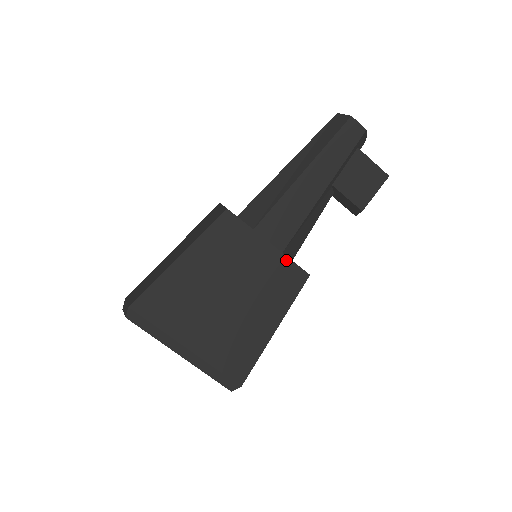
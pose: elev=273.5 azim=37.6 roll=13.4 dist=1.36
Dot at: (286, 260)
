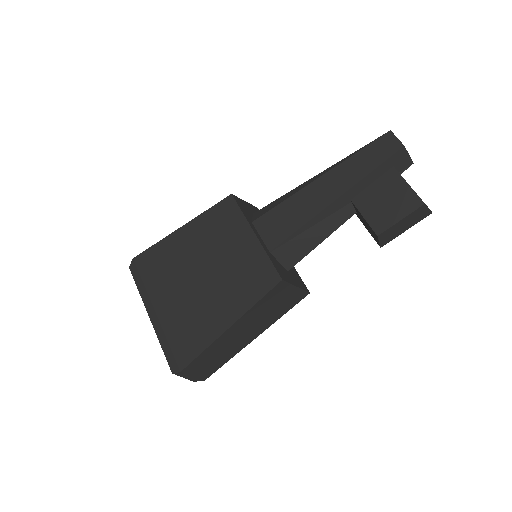
Dot at: (264, 256)
